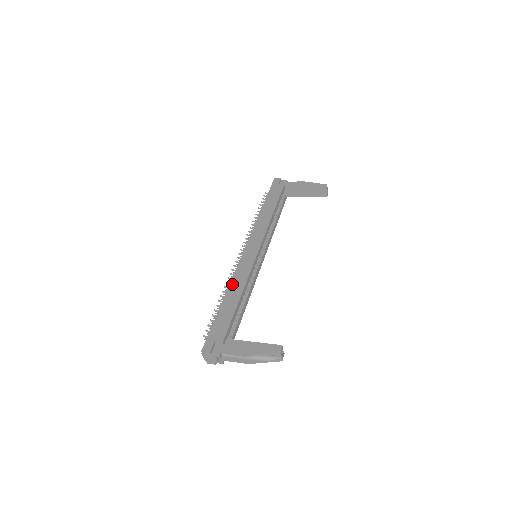
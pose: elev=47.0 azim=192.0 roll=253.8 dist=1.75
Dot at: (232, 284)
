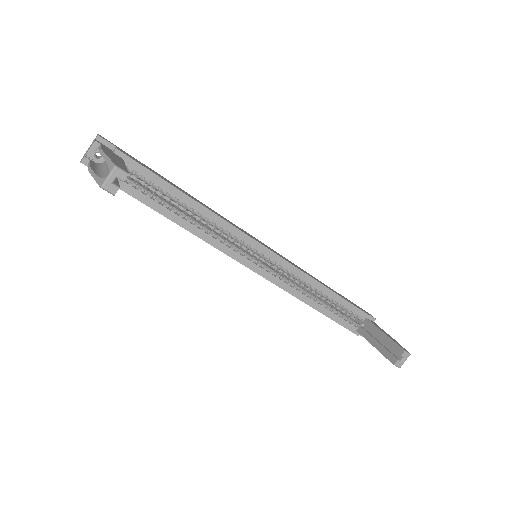
Dot at: occluded
